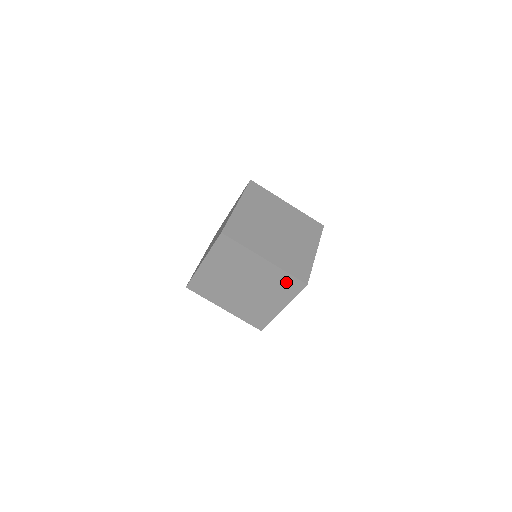
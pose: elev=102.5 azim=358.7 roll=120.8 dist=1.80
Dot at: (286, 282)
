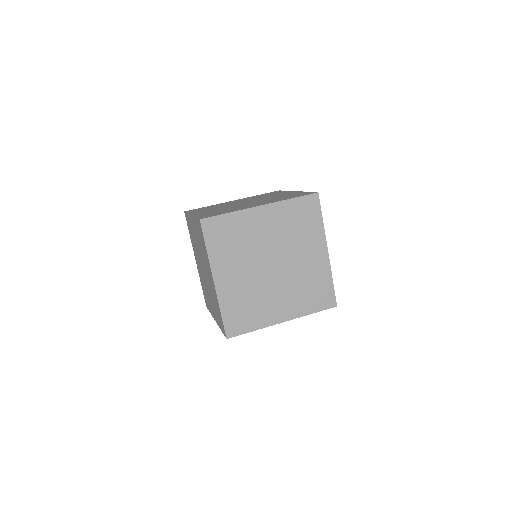
Dot at: (219, 314)
